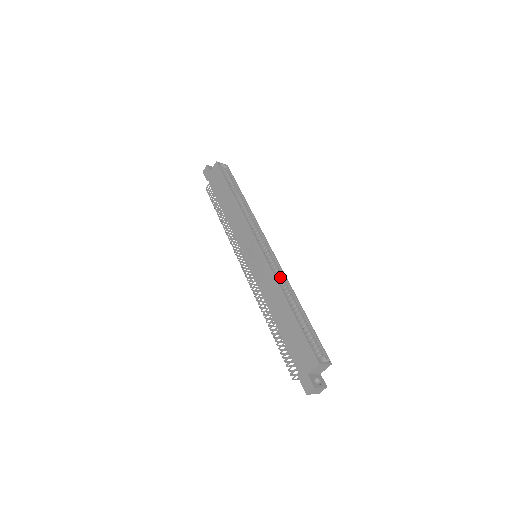
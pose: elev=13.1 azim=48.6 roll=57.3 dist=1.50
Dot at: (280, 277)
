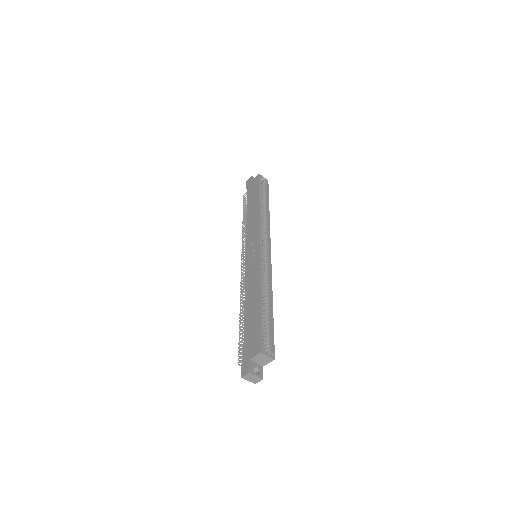
Dot at: (266, 276)
